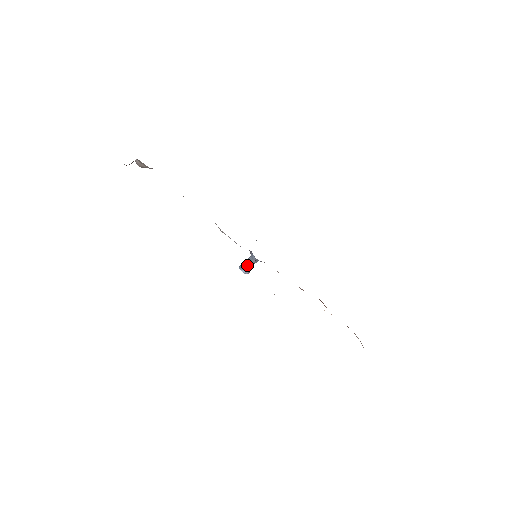
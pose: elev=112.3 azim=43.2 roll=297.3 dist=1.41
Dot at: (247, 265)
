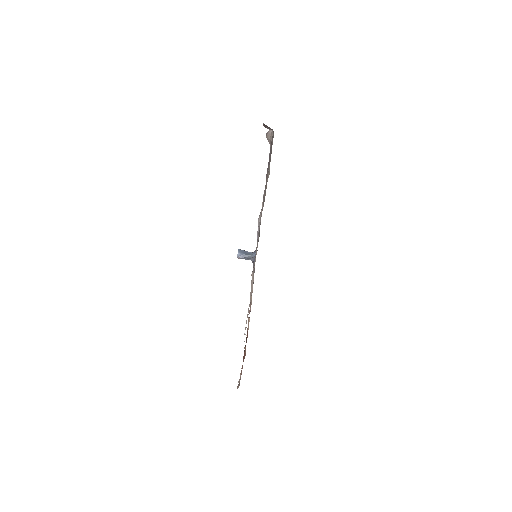
Dot at: (245, 253)
